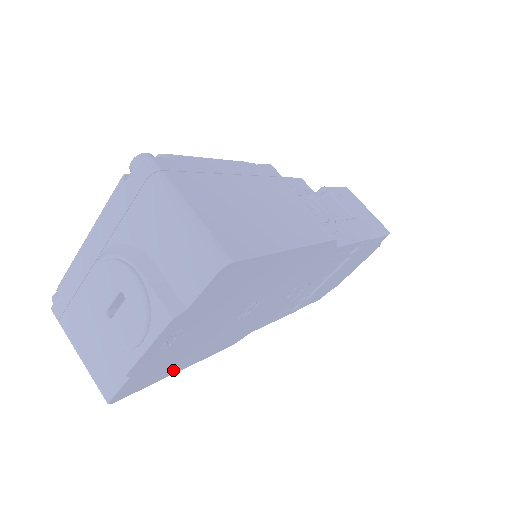
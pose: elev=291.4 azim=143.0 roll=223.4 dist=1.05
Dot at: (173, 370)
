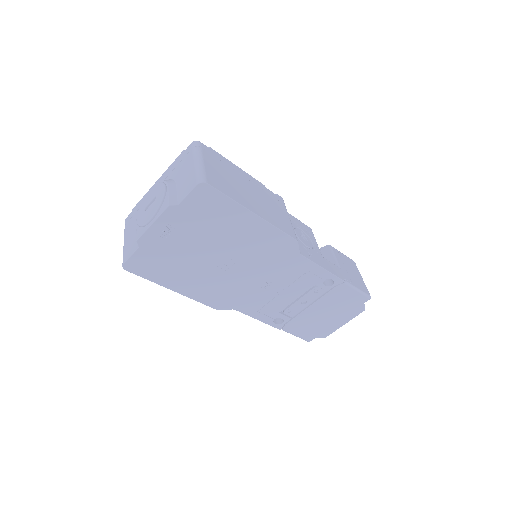
Dot at: (168, 282)
